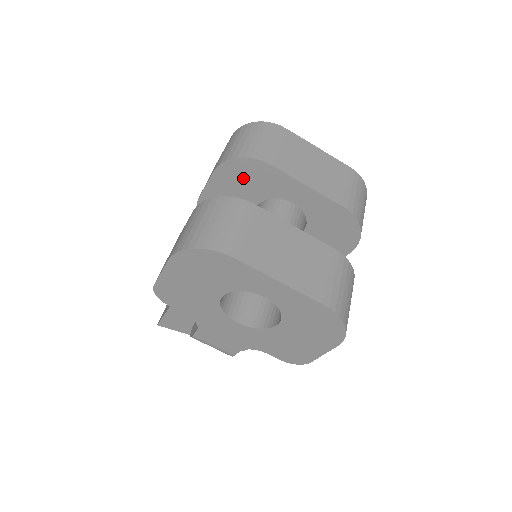
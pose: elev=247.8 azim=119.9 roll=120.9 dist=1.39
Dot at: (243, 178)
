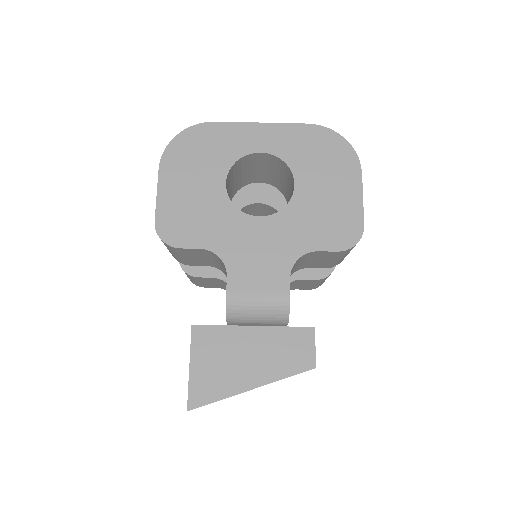
Dot at: occluded
